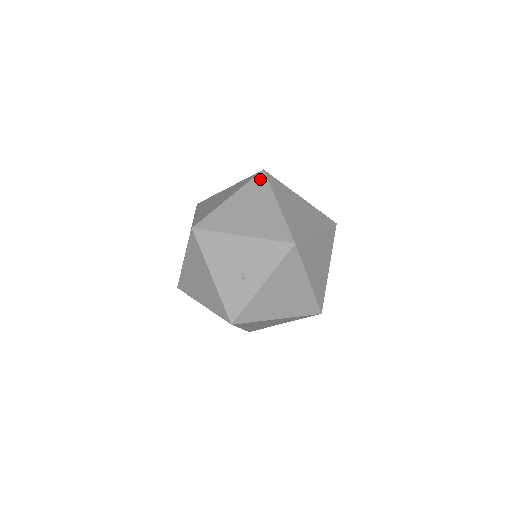
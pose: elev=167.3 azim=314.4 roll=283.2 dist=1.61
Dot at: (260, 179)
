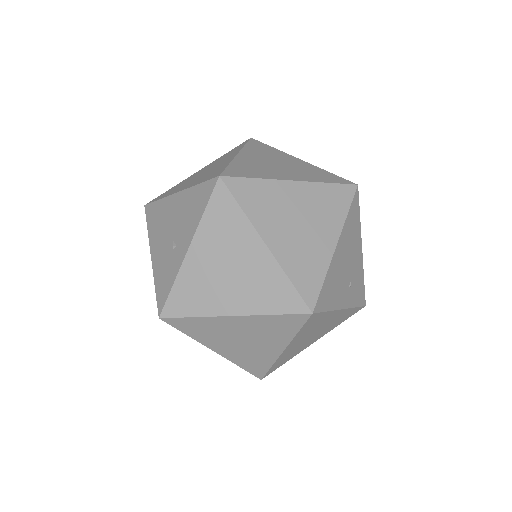
Dot at: (240, 145)
